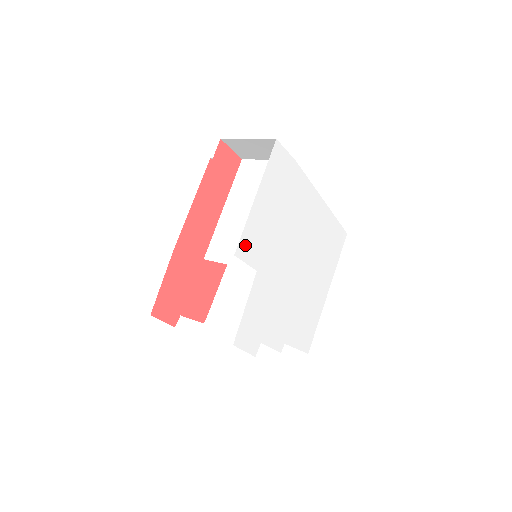
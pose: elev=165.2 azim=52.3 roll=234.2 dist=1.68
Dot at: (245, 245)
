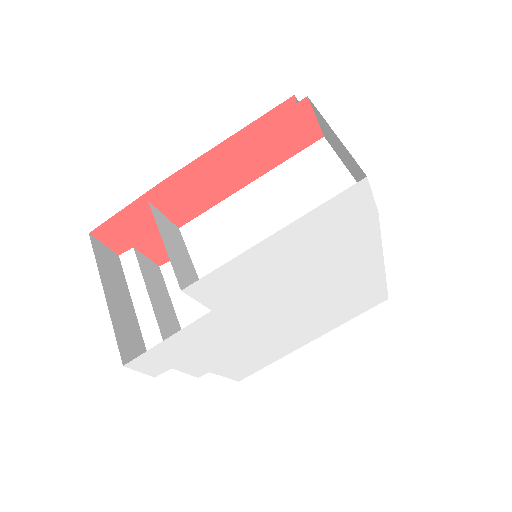
Dot at: (209, 283)
